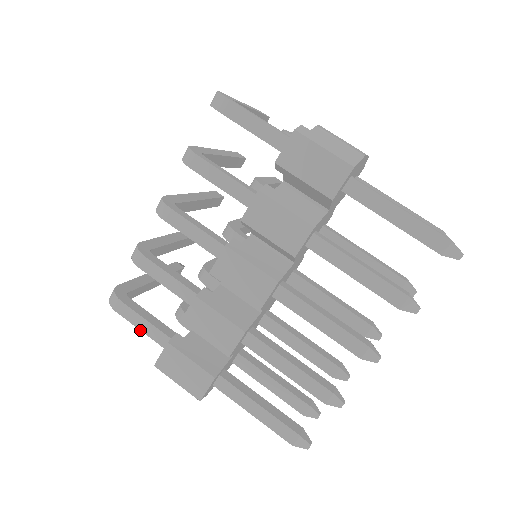
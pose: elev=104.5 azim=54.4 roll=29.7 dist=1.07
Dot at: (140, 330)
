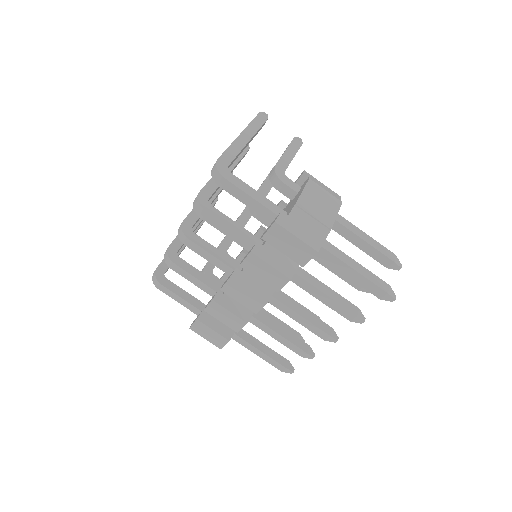
Dot at: occluded
